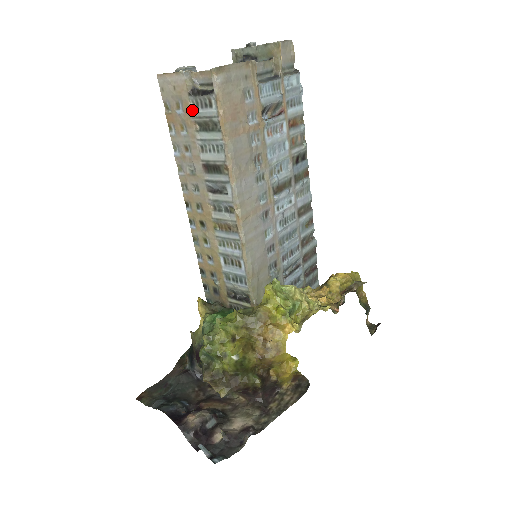
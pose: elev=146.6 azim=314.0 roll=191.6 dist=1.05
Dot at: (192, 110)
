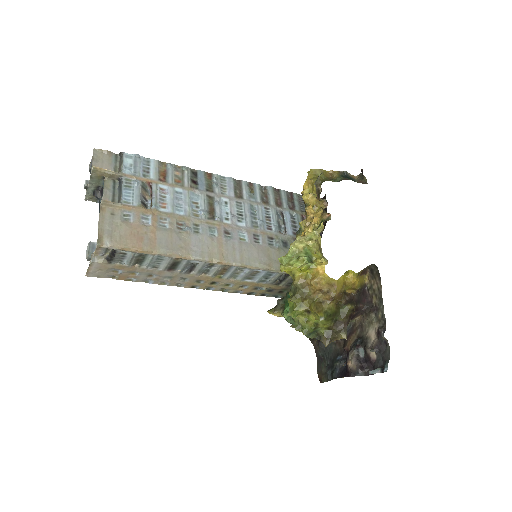
Dot at: (123, 265)
